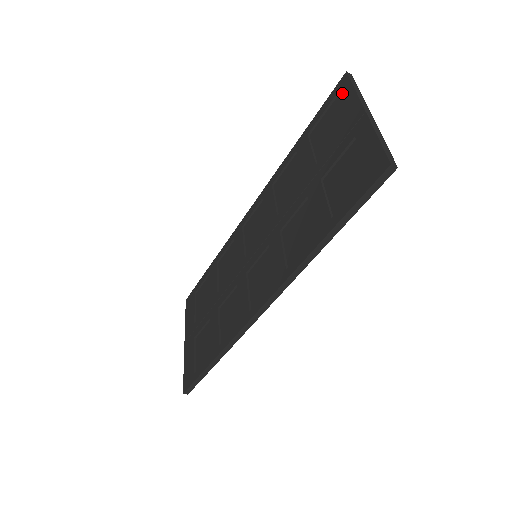
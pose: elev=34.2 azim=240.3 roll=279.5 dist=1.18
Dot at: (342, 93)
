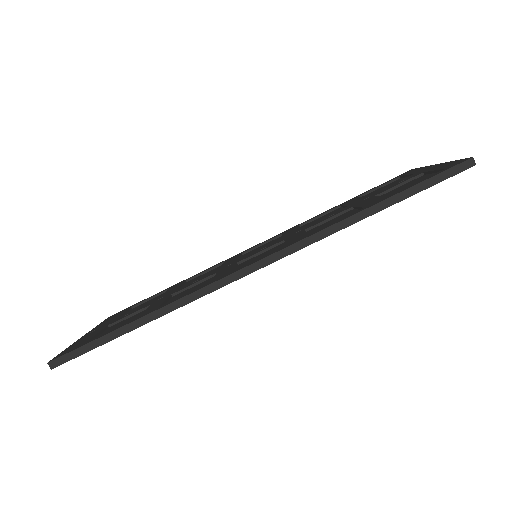
Dot at: (407, 173)
